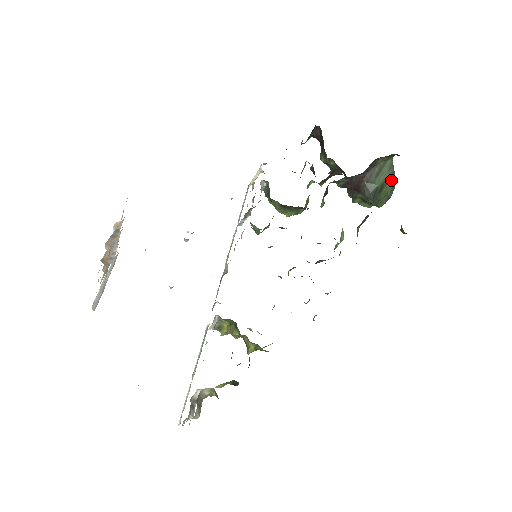
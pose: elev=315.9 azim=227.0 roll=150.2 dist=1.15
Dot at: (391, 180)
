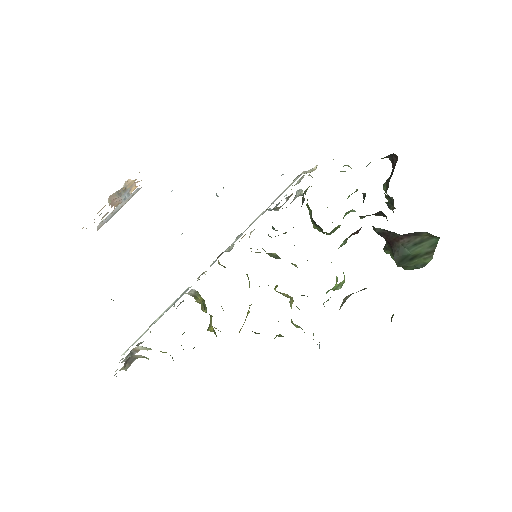
Dot at: (427, 256)
